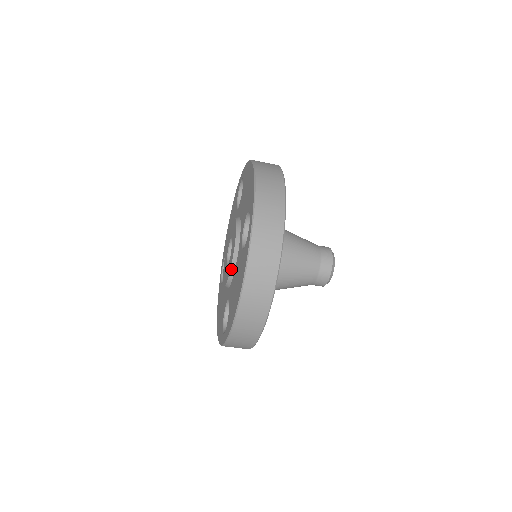
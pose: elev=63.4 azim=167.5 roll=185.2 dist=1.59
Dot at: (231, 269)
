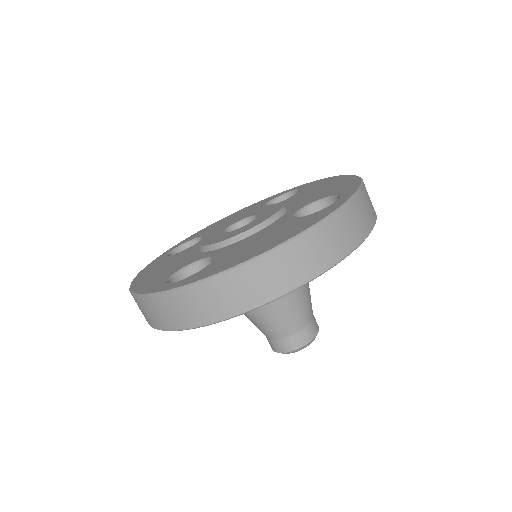
Dot at: (248, 231)
